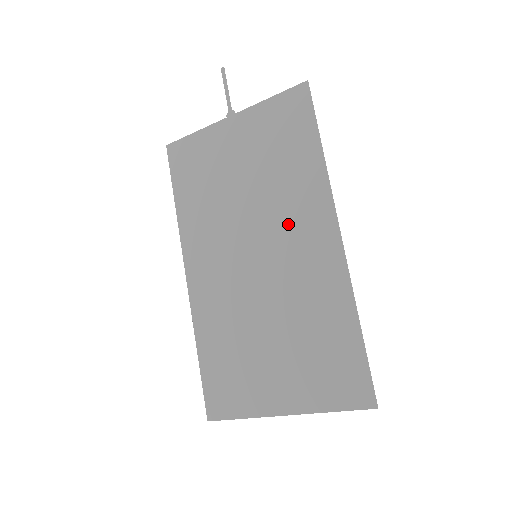
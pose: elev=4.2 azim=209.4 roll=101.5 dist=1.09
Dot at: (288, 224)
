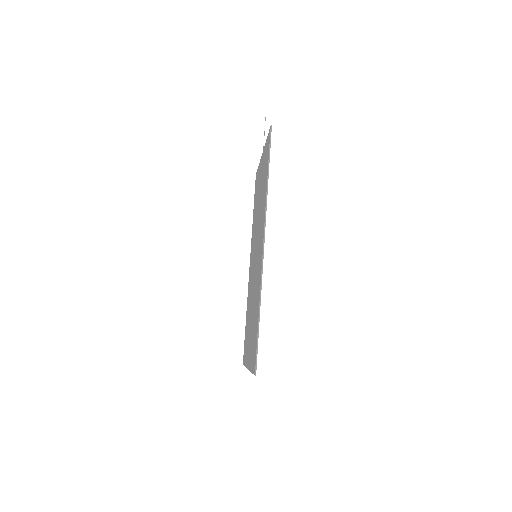
Dot at: occluded
